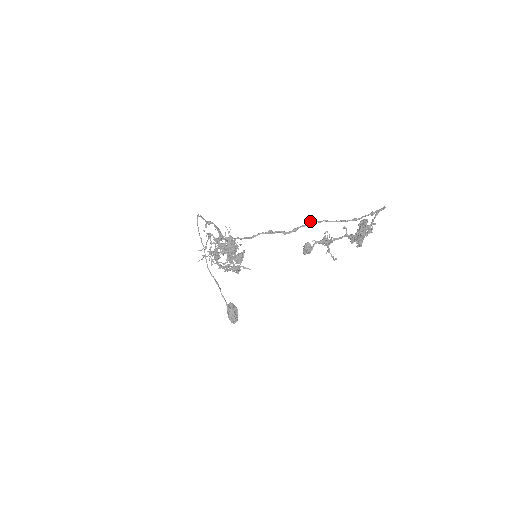
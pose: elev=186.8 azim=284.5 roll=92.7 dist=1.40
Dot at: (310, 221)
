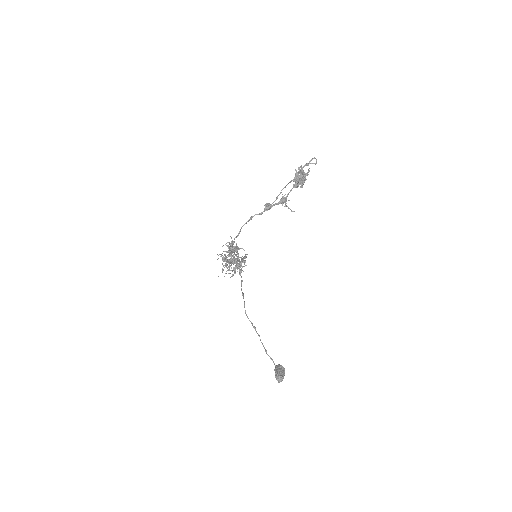
Dot at: (276, 199)
